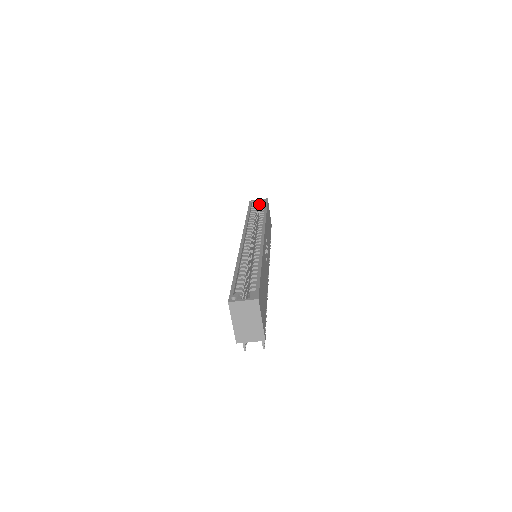
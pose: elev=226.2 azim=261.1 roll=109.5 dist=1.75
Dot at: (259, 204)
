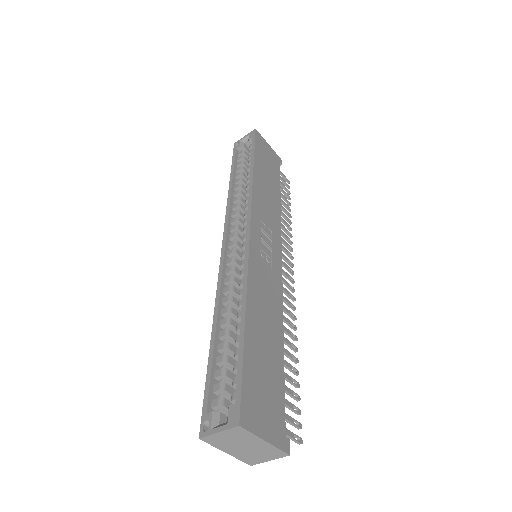
Dot at: occluded
